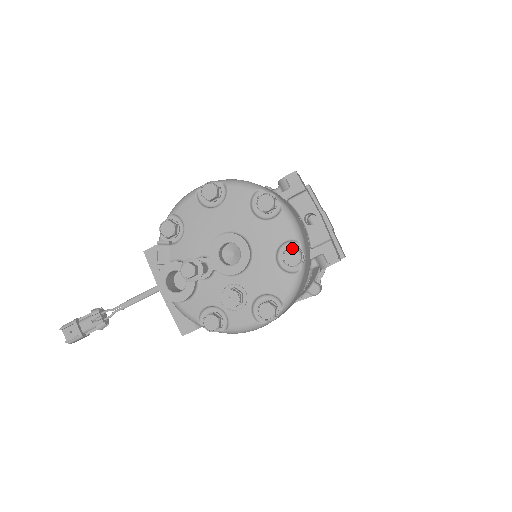
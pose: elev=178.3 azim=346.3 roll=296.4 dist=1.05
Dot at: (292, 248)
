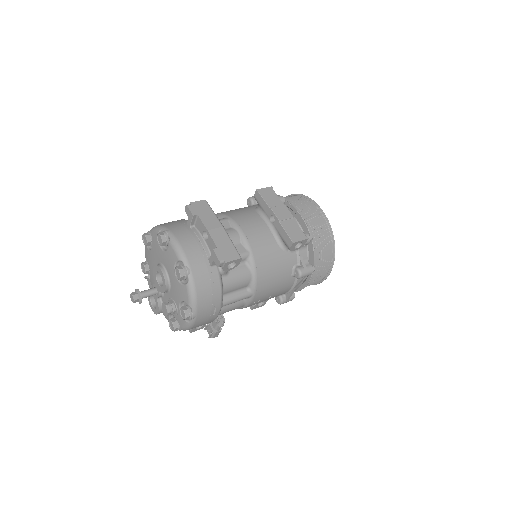
Dot at: (175, 268)
